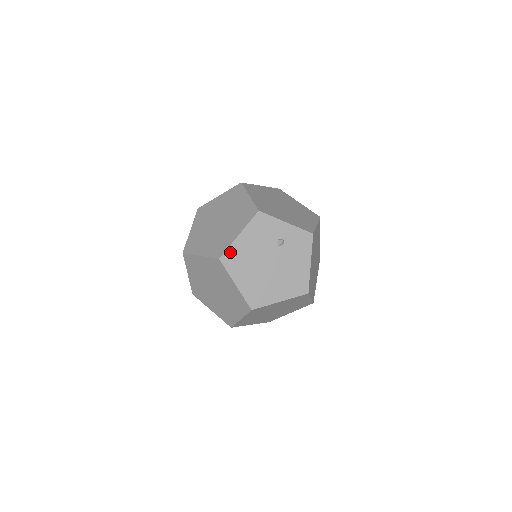
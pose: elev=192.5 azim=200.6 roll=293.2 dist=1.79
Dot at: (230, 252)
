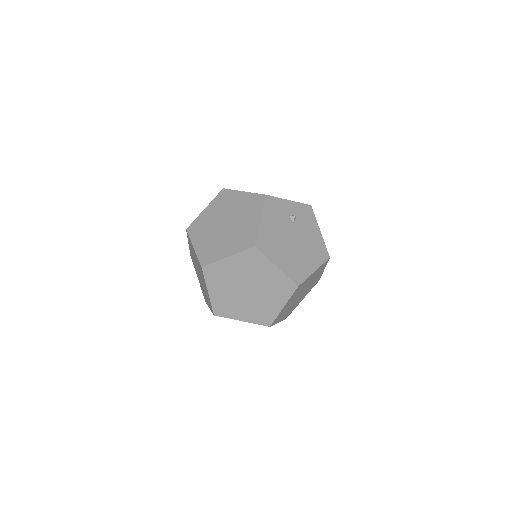
Dot at: (261, 238)
